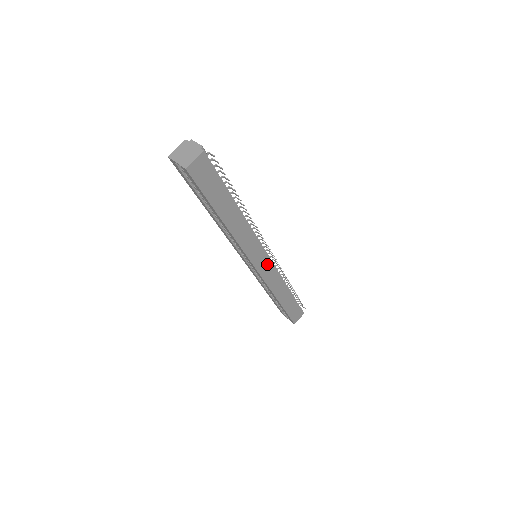
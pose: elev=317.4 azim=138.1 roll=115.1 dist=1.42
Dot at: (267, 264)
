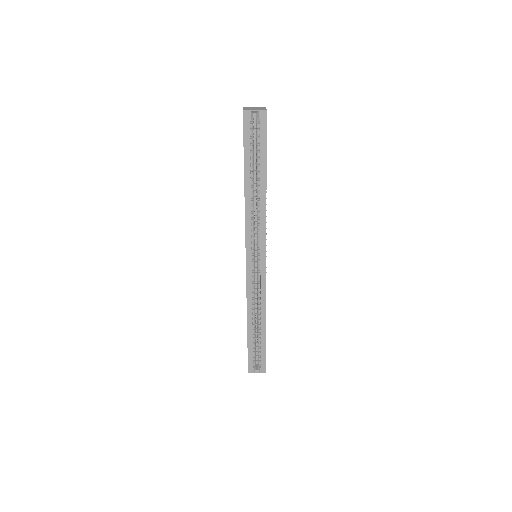
Dot at: occluded
